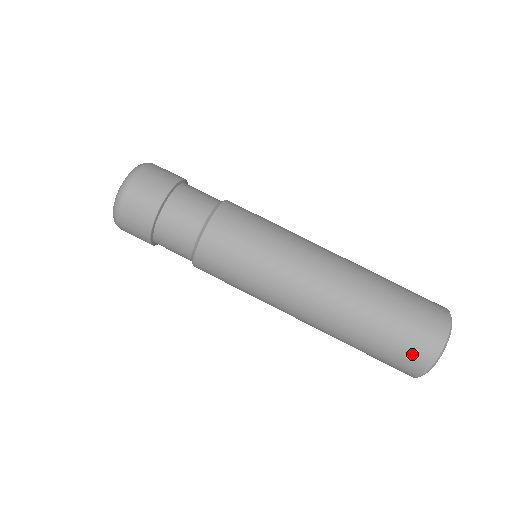
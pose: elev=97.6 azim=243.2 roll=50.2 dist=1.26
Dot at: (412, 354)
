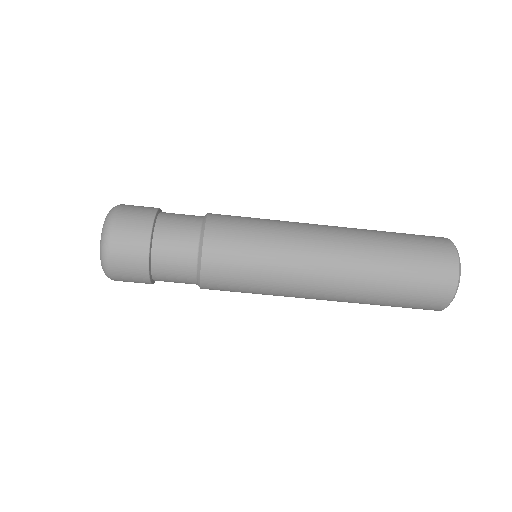
Dot at: occluded
